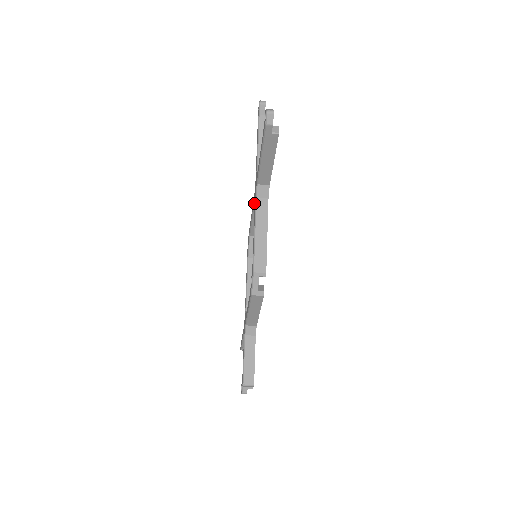
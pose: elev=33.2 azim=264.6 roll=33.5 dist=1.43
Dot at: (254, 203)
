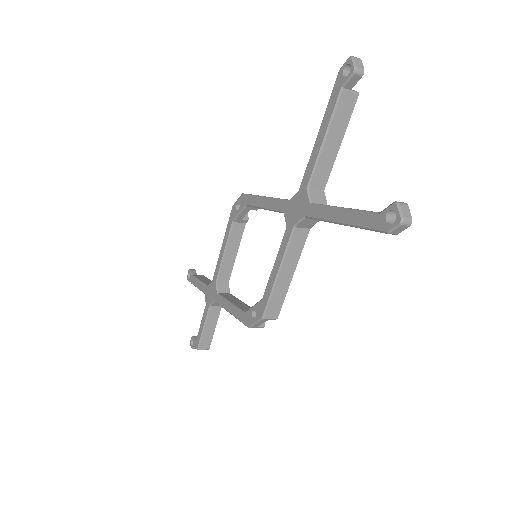
Dot at: (281, 212)
